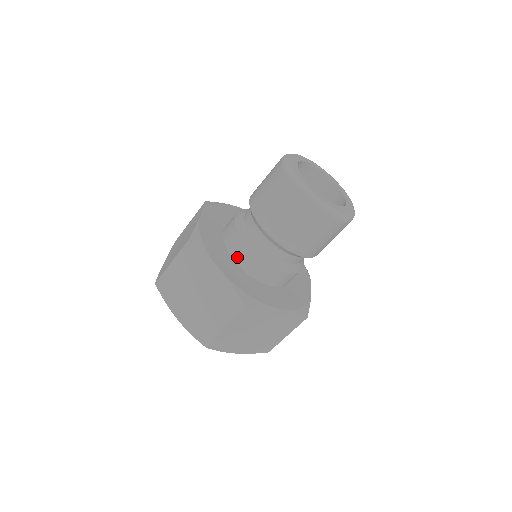
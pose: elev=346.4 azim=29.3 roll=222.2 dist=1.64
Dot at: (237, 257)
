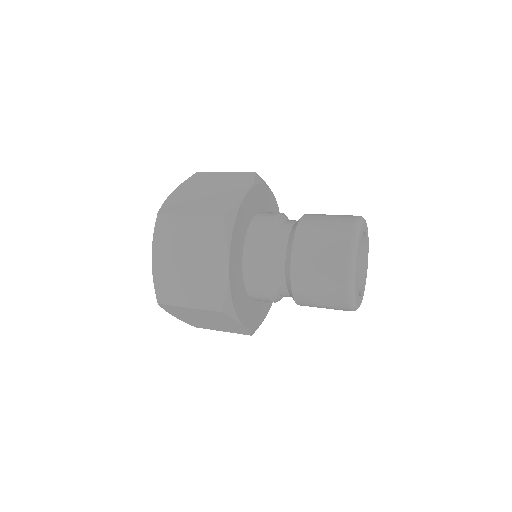
Dot at: (254, 298)
